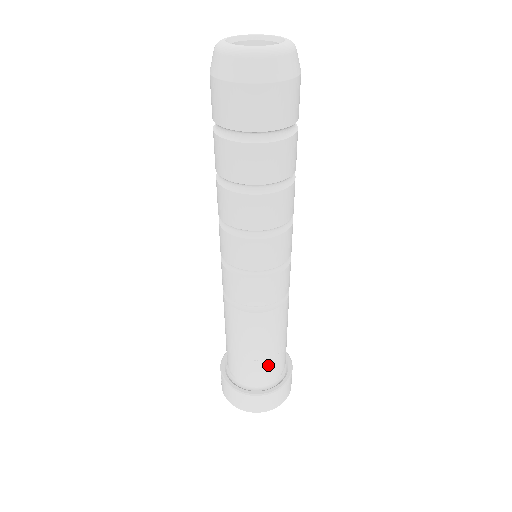
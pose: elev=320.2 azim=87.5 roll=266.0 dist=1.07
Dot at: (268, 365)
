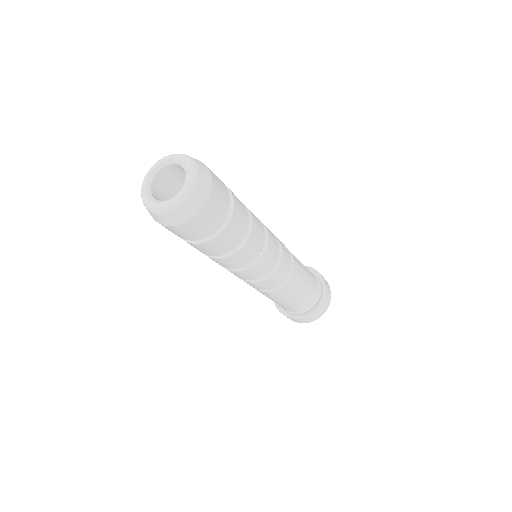
Dot at: (309, 295)
